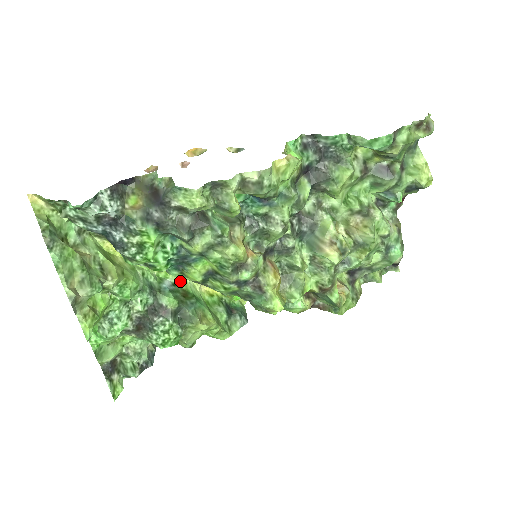
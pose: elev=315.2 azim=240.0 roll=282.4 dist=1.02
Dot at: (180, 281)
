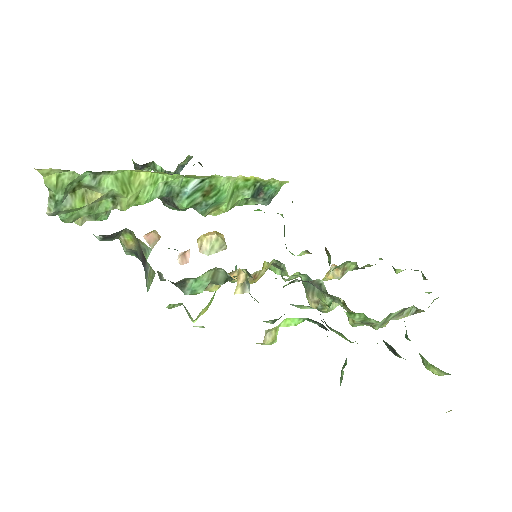
Dot at: (213, 176)
